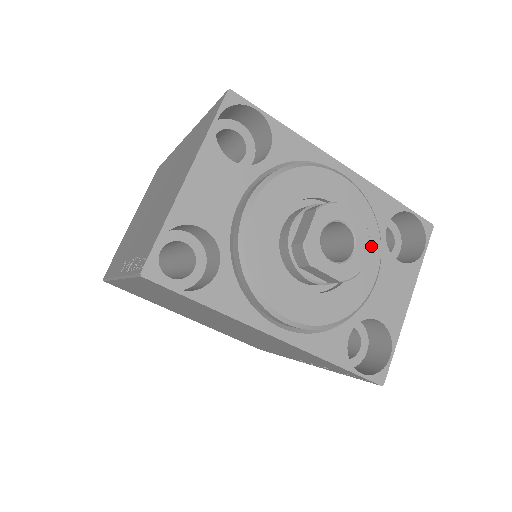
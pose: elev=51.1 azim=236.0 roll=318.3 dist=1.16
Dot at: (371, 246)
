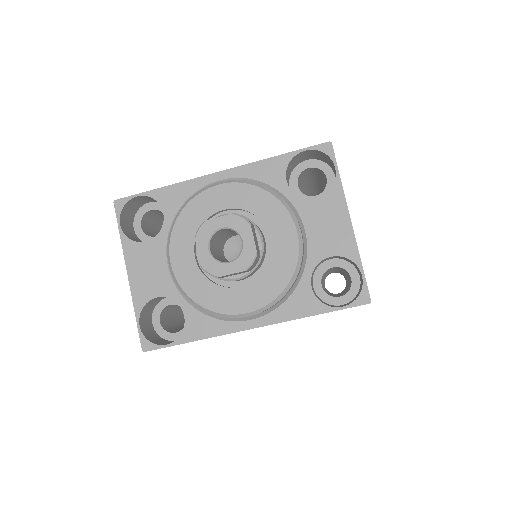
Dot at: (276, 213)
